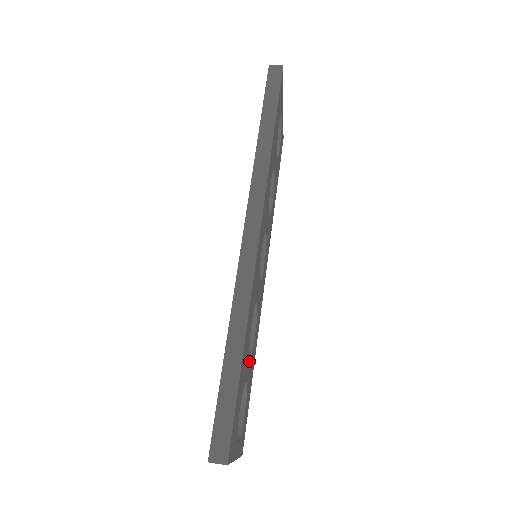
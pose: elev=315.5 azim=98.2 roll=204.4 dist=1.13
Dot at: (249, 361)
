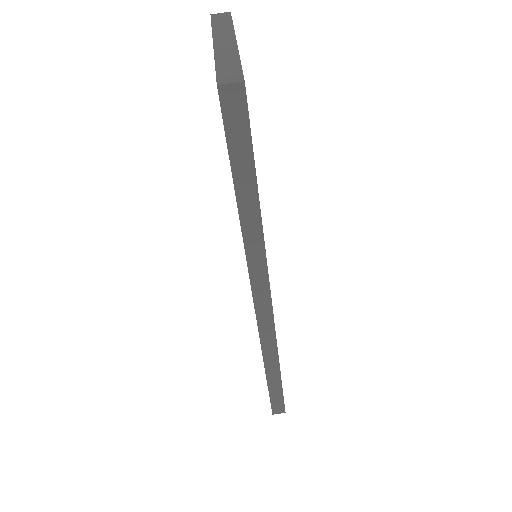
Dot at: occluded
